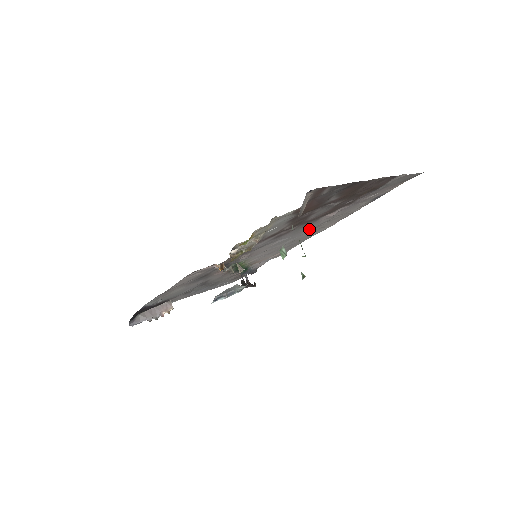
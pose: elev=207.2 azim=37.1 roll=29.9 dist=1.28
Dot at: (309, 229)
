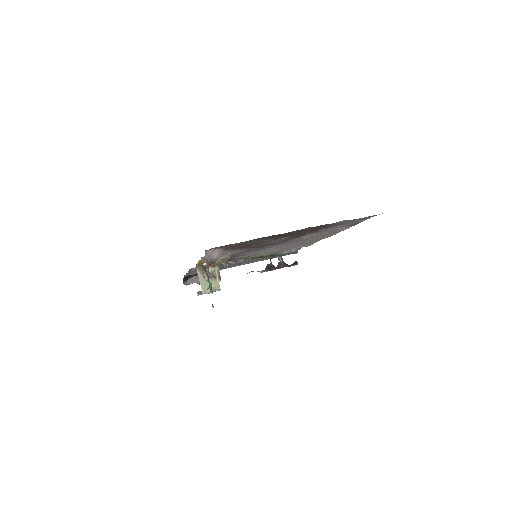
Dot at: (299, 241)
